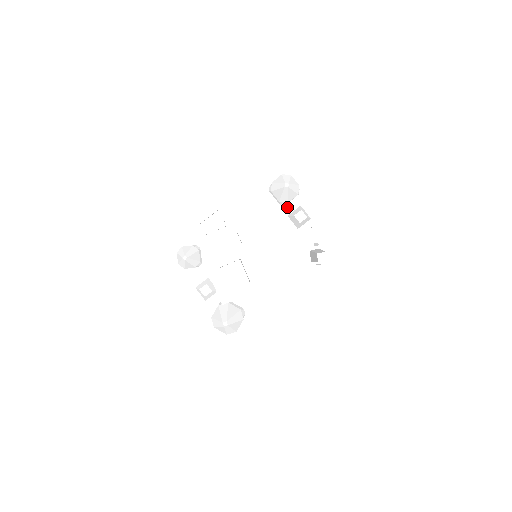
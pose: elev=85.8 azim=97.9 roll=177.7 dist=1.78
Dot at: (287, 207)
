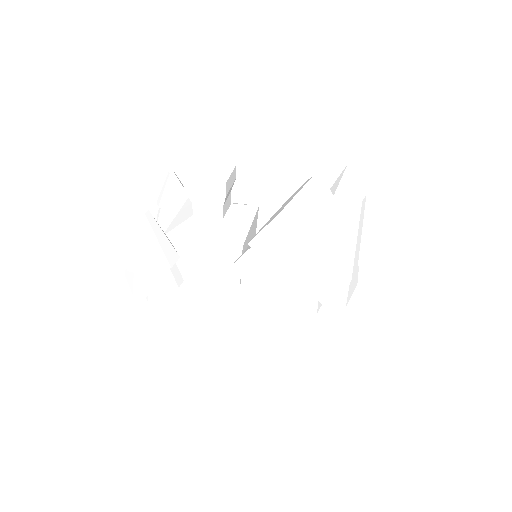
Dot at: occluded
